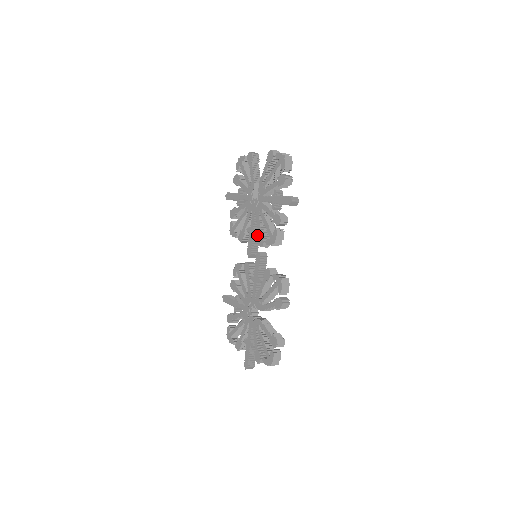
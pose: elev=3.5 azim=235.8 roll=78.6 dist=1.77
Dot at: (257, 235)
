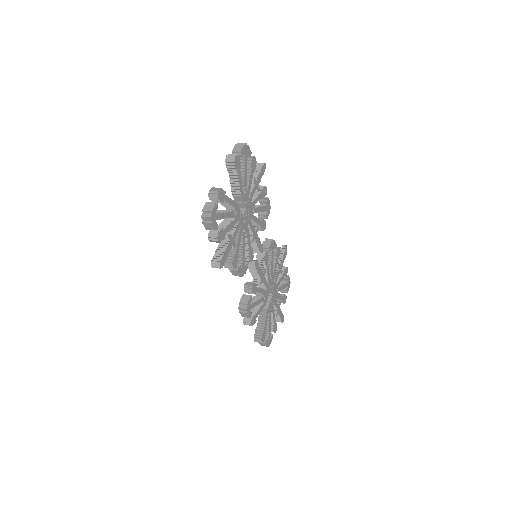
Dot at: occluded
